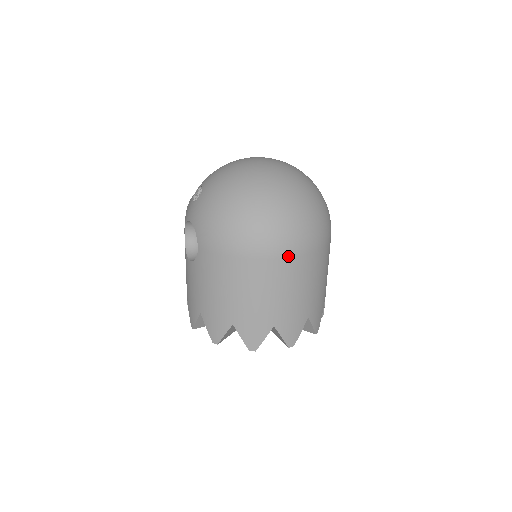
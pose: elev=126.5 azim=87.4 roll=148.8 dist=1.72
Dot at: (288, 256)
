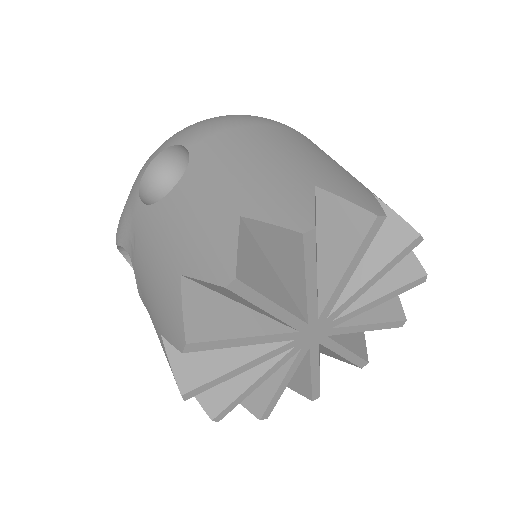
Dot at: occluded
